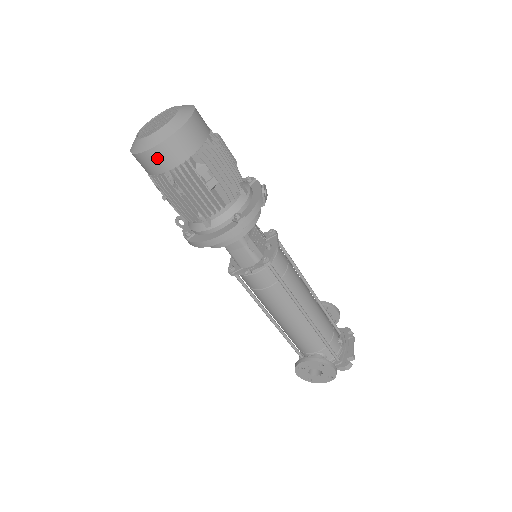
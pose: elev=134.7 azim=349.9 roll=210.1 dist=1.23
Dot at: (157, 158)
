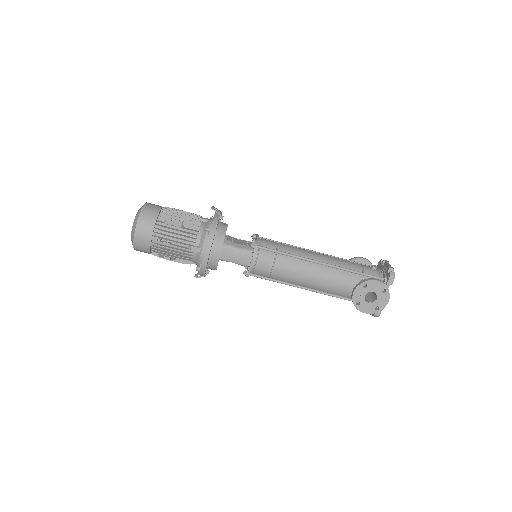
Dot at: (142, 234)
